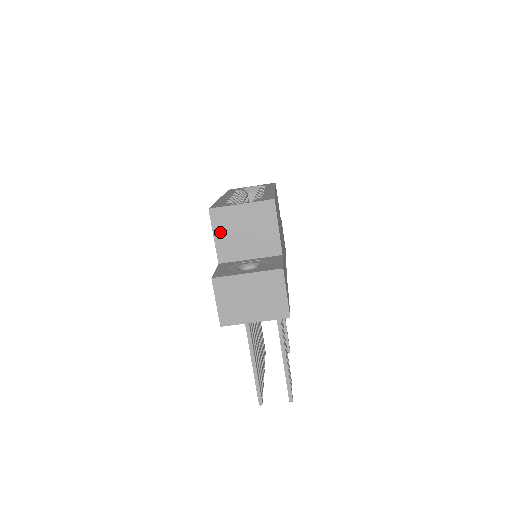
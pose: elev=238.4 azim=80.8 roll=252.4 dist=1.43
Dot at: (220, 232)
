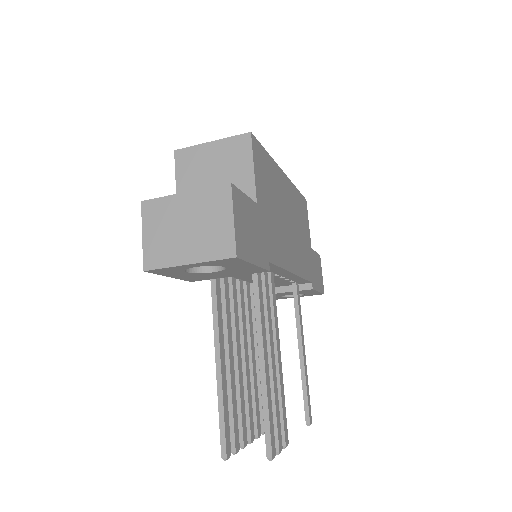
Dot at: (184, 178)
